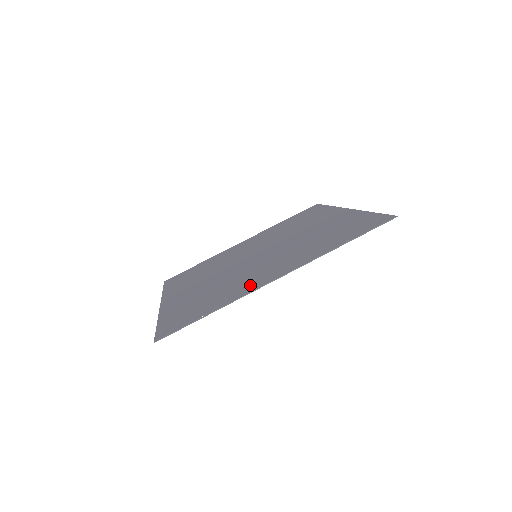
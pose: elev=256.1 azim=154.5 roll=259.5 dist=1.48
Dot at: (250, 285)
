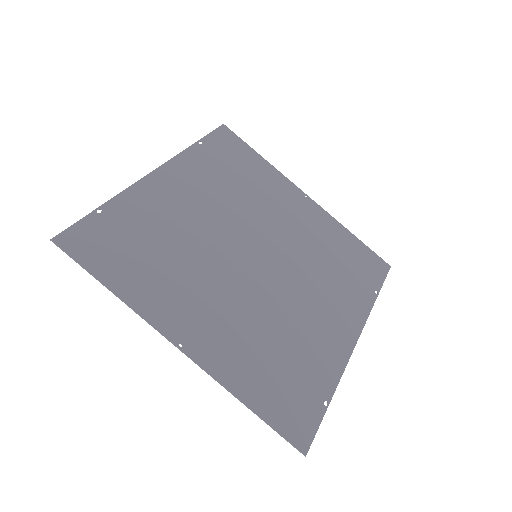
Dot at: (332, 346)
